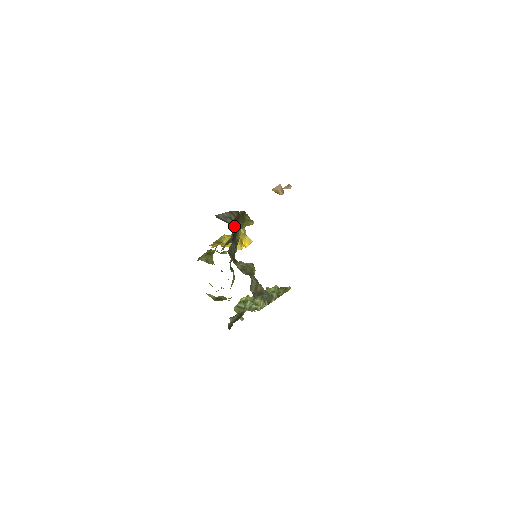
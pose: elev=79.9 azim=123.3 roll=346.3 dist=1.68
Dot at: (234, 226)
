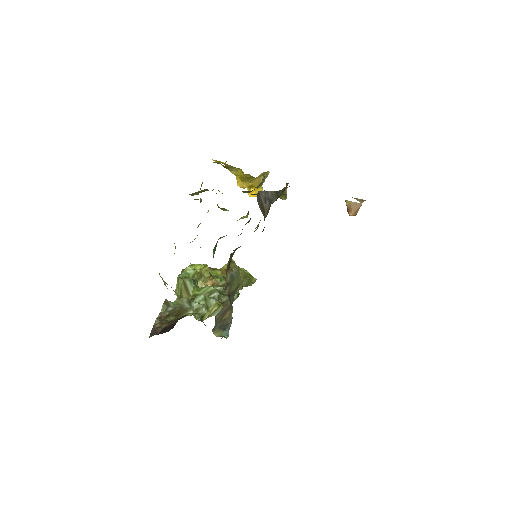
Dot at: (266, 214)
